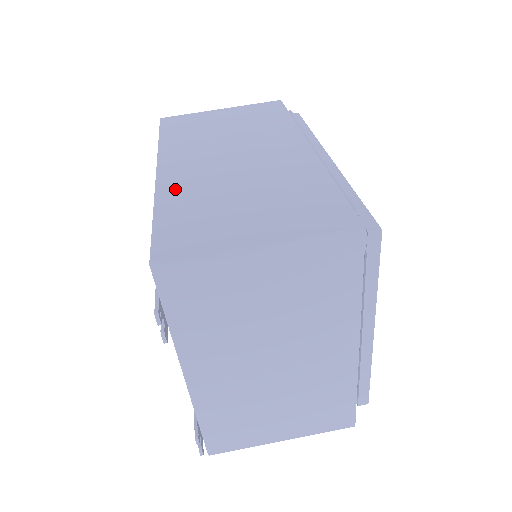
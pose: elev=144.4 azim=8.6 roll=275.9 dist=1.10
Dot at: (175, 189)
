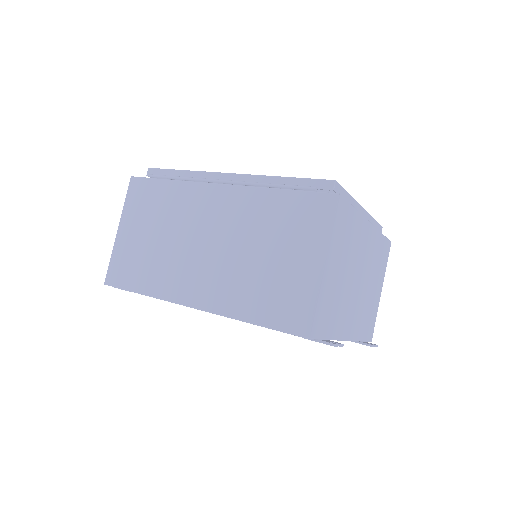
Dot at: (227, 301)
